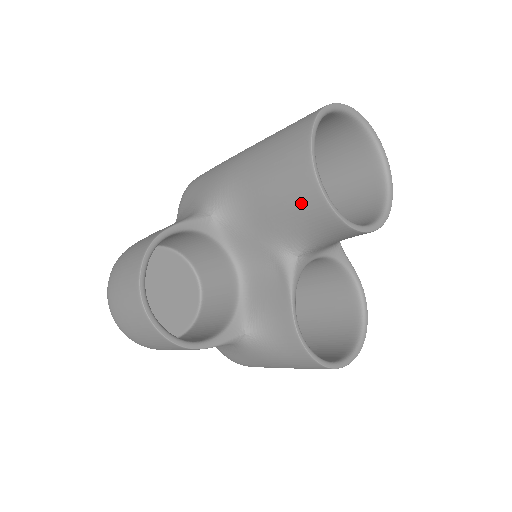
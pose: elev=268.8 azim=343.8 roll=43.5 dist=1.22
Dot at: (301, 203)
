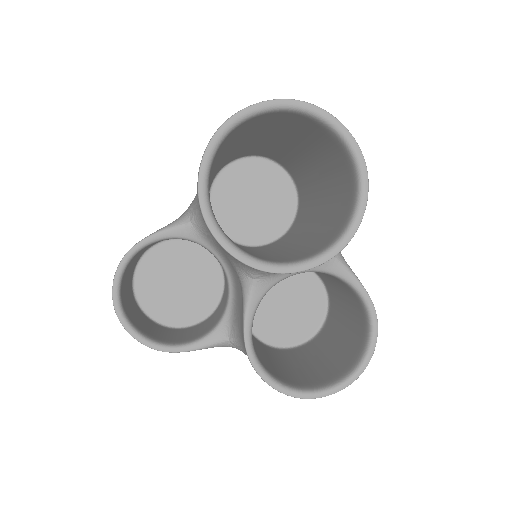
Dot at: occluded
